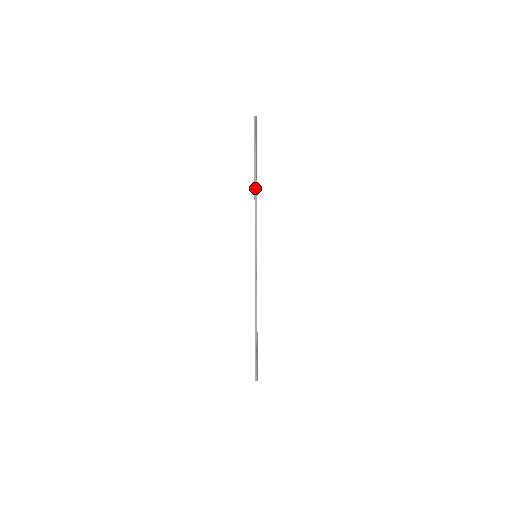
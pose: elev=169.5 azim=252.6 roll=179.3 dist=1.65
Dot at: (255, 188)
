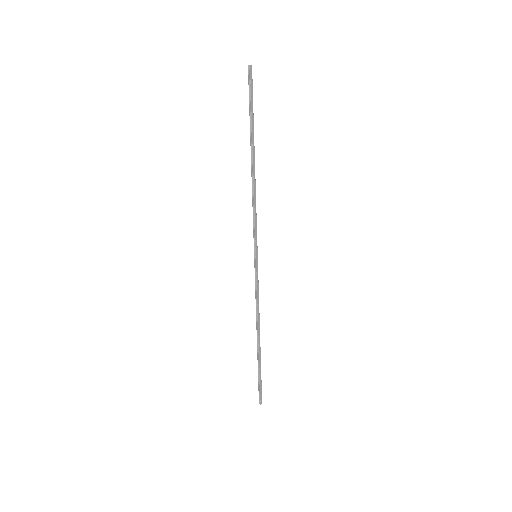
Dot at: (252, 167)
